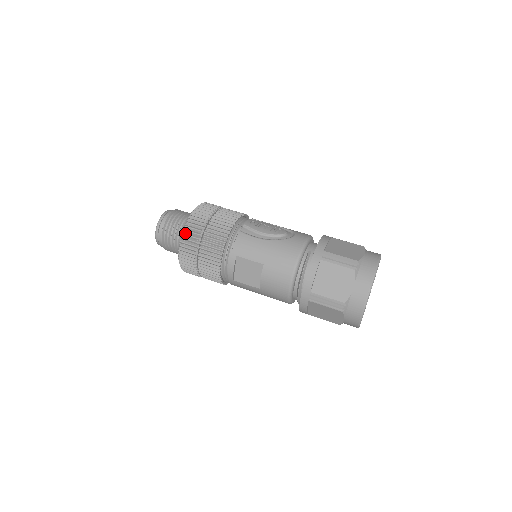
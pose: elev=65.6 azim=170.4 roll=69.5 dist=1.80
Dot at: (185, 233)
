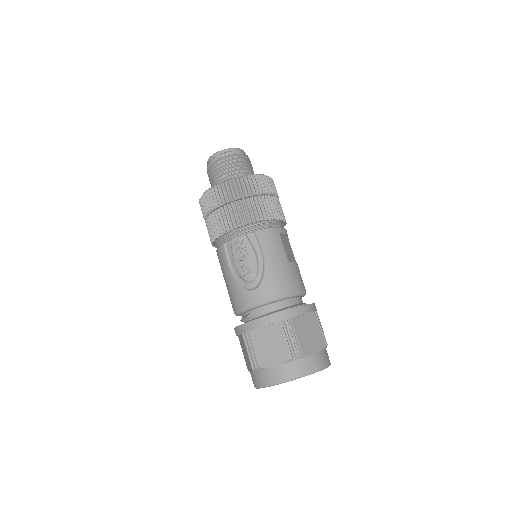
Dot at: (201, 202)
